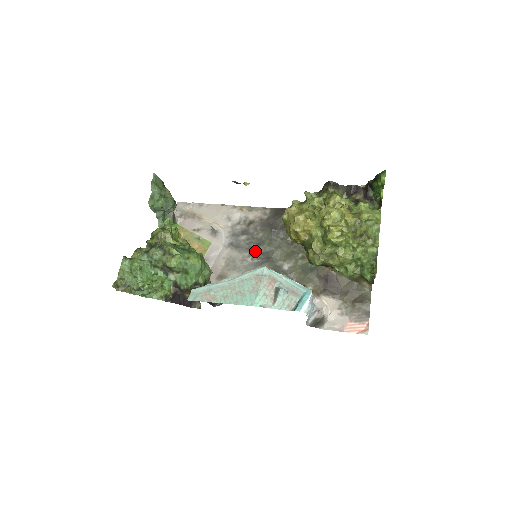
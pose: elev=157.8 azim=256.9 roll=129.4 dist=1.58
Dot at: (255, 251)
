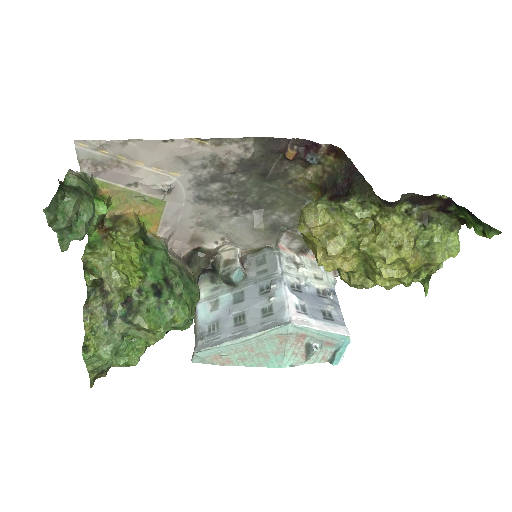
Dot at: (238, 204)
